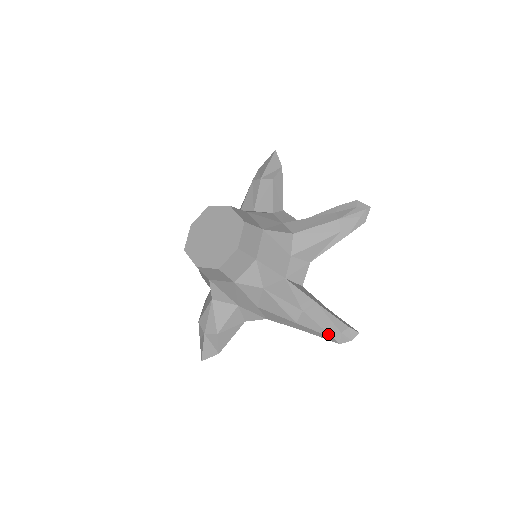
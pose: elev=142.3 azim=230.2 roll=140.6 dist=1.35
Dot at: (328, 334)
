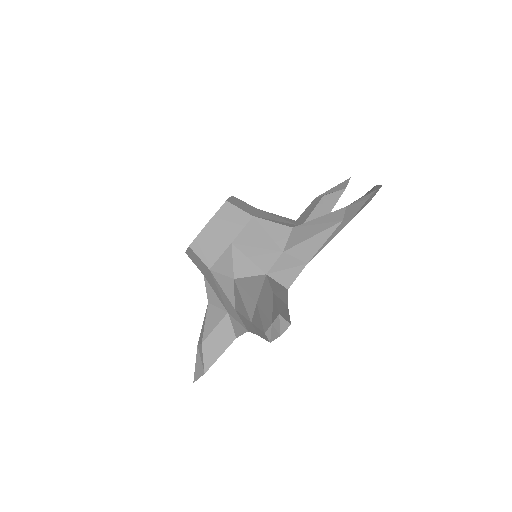
Dot at: (263, 328)
